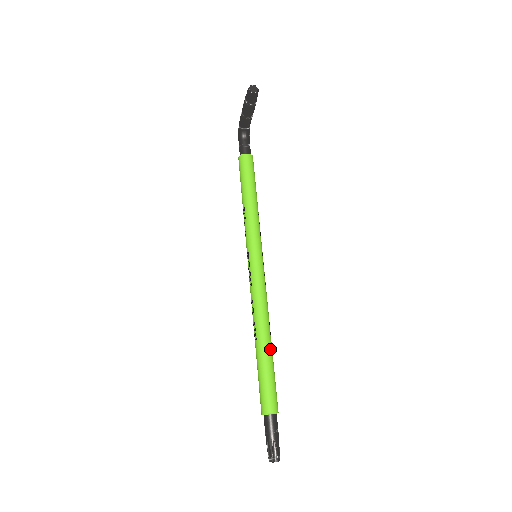
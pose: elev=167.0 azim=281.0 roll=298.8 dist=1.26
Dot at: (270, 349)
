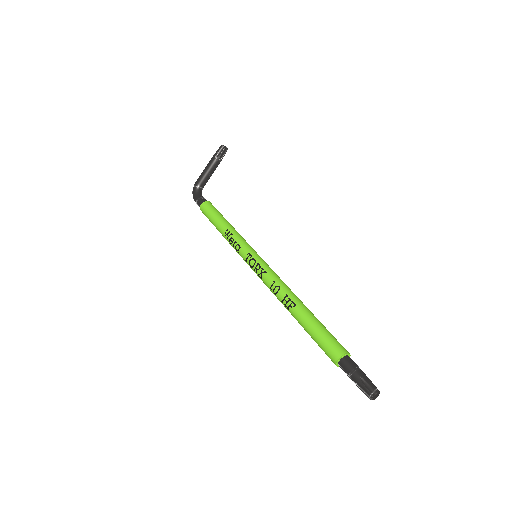
Dot at: occluded
